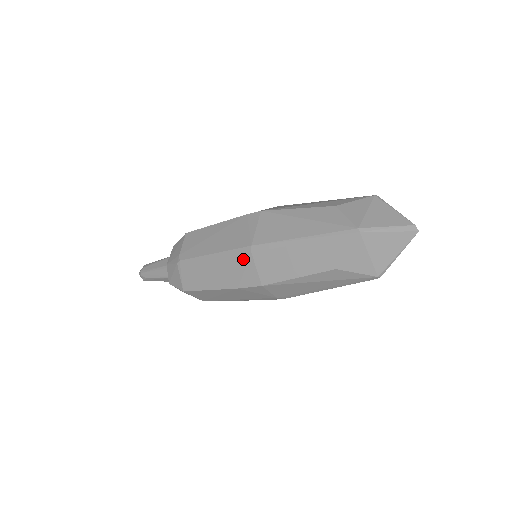
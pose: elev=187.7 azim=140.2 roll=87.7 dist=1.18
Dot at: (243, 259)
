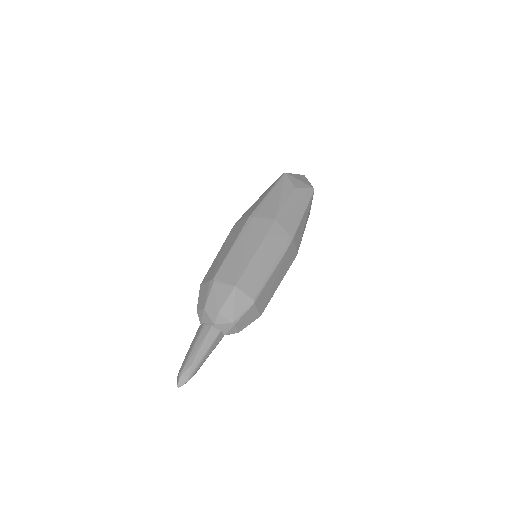
Dot at: (252, 224)
